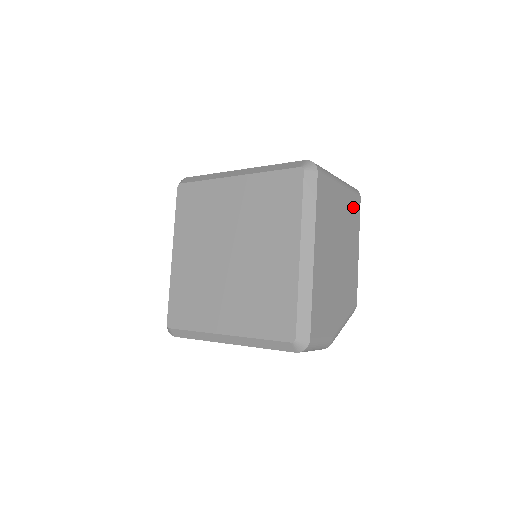
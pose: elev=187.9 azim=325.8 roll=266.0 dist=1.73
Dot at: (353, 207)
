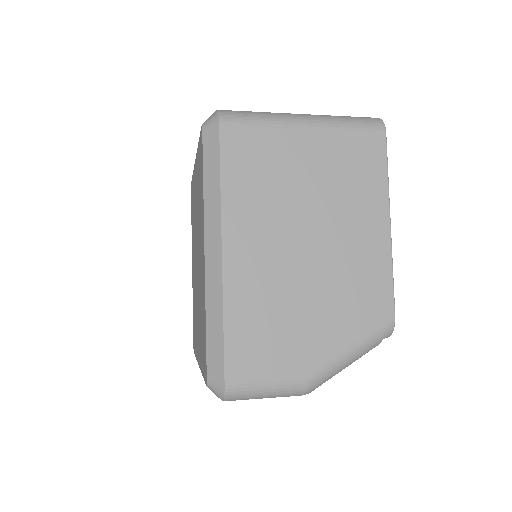
Dot at: (357, 152)
